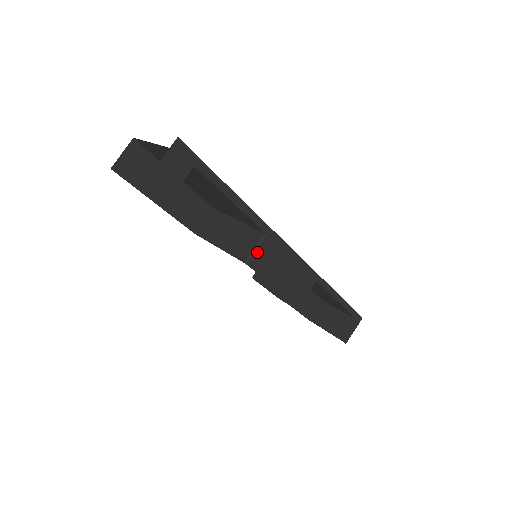
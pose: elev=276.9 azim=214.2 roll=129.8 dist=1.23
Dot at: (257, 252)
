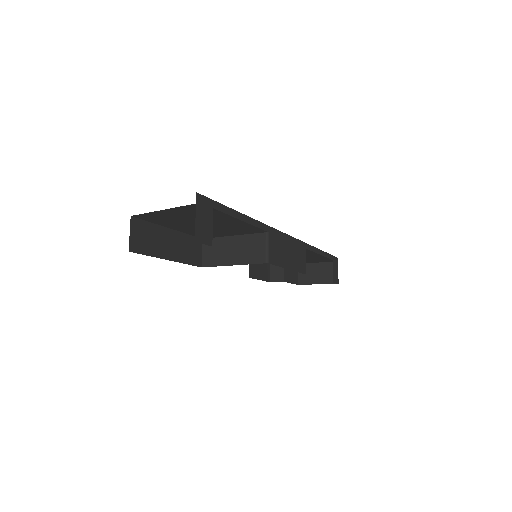
Dot at: (269, 250)
